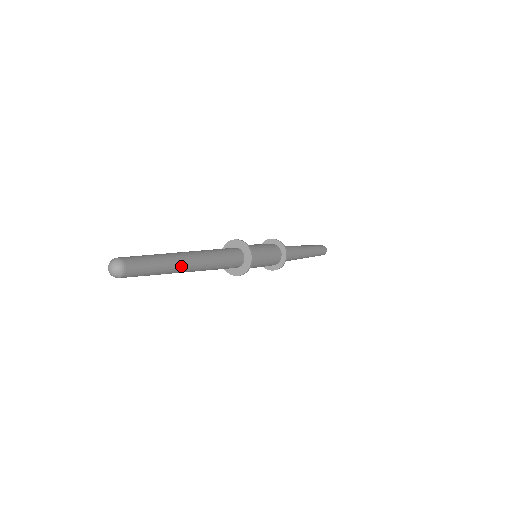
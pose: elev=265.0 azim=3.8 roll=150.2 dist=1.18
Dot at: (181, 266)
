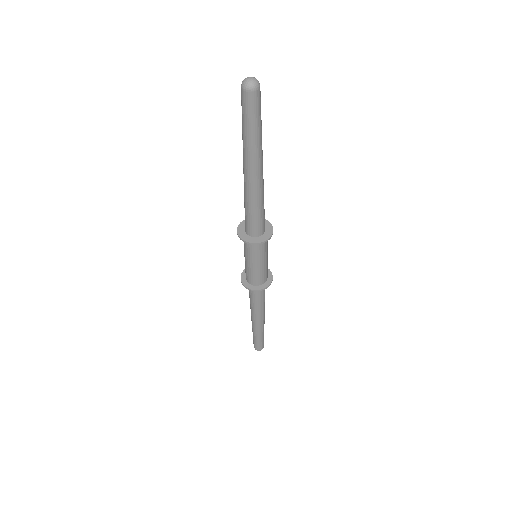
Dot at: occluded
